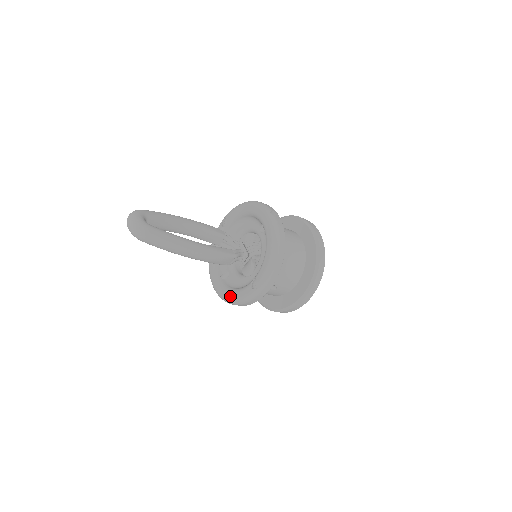
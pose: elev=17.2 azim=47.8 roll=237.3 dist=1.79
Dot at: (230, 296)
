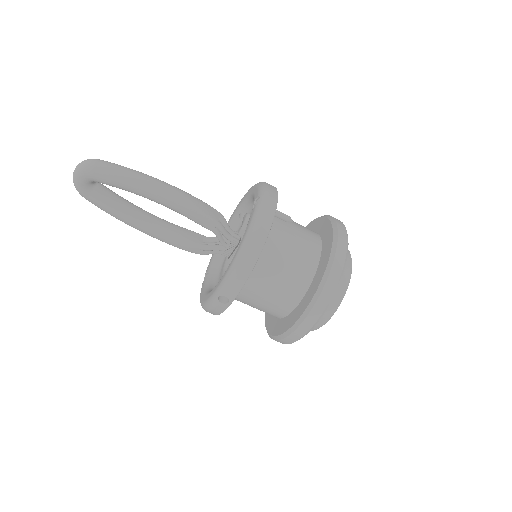
Dot at: (238, 247)
